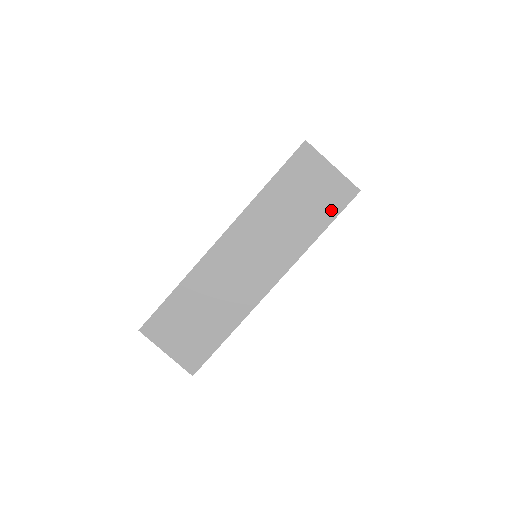
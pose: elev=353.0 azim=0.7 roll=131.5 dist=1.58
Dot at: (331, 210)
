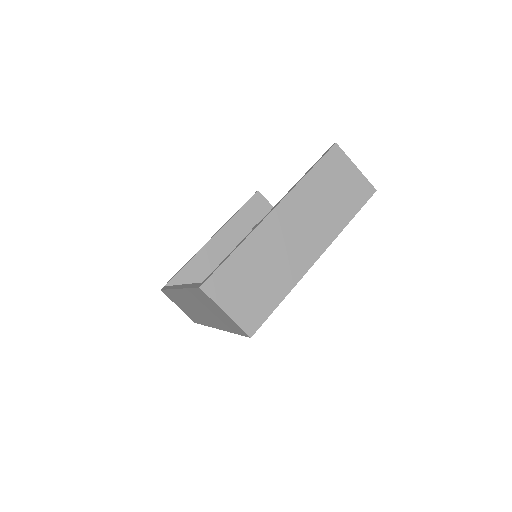
Dot at: (234, 330)
